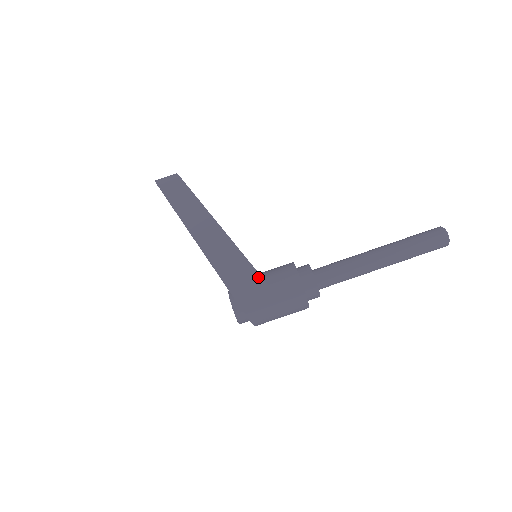
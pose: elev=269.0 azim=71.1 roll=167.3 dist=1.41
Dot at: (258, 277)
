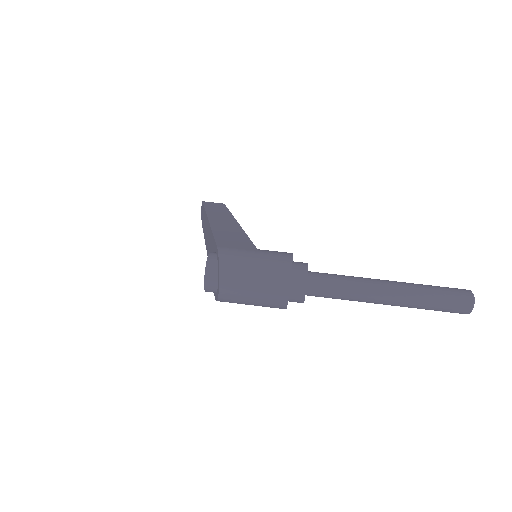
Dot at: (250, 243)
